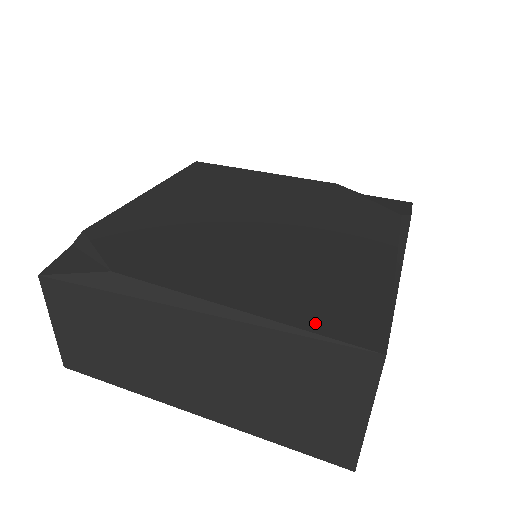
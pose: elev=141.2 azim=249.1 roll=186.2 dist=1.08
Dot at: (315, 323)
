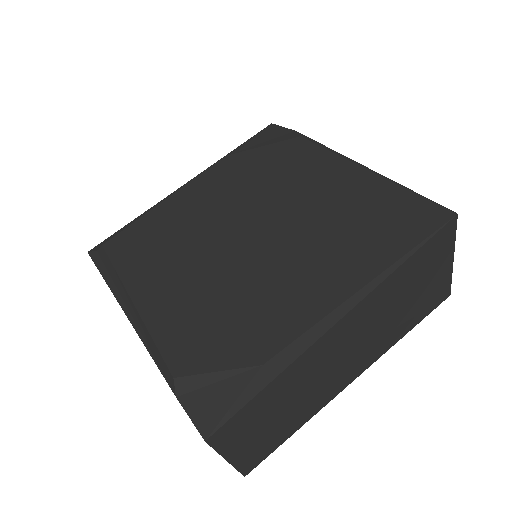
Dot at: (407, 240)
